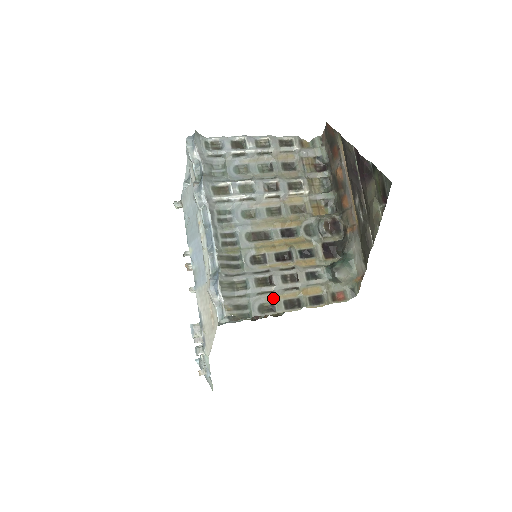
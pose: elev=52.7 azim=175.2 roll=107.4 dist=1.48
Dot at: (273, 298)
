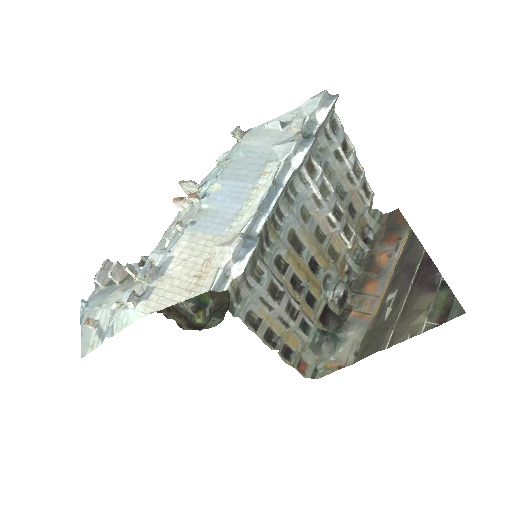
Dot at: (265, 315)
